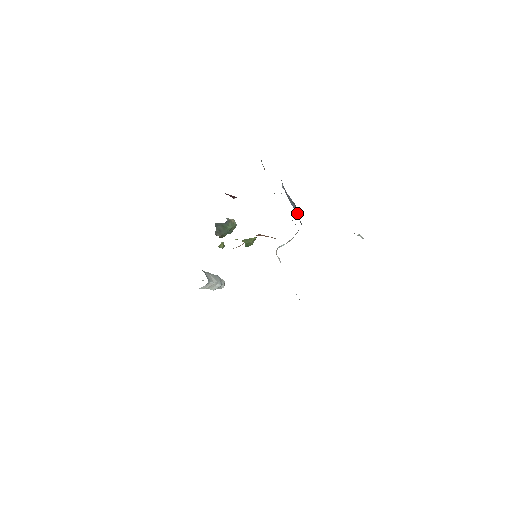
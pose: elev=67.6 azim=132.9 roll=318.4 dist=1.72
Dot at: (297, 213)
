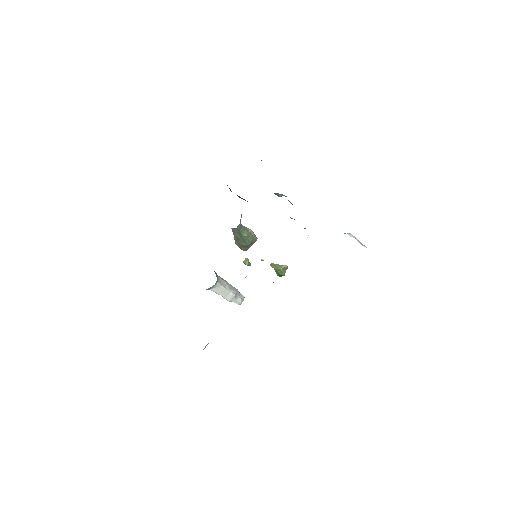
Dot at: occluded
